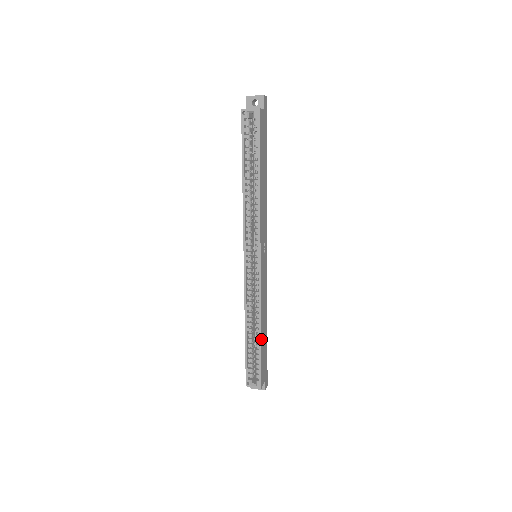
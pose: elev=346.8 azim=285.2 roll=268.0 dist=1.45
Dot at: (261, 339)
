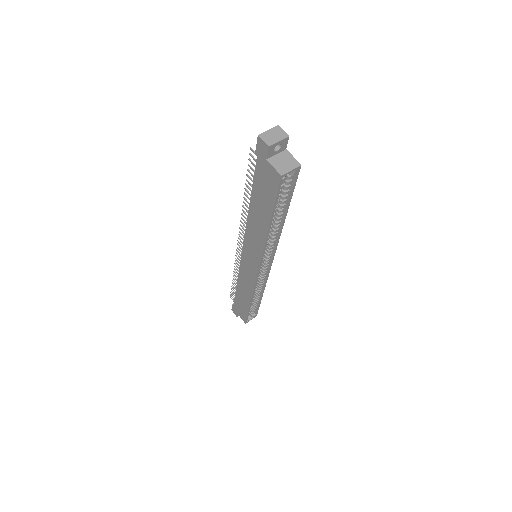
Dot at: (261, 297)
